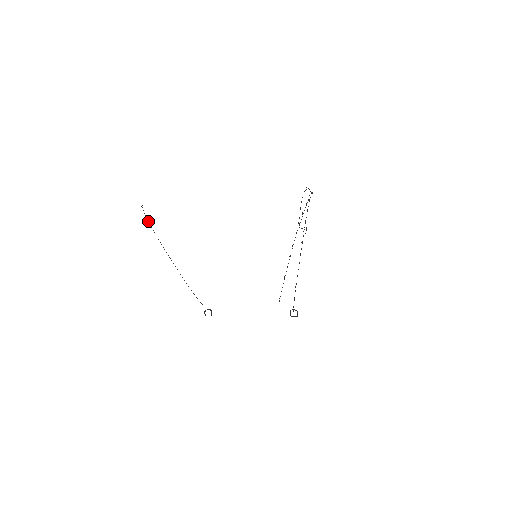
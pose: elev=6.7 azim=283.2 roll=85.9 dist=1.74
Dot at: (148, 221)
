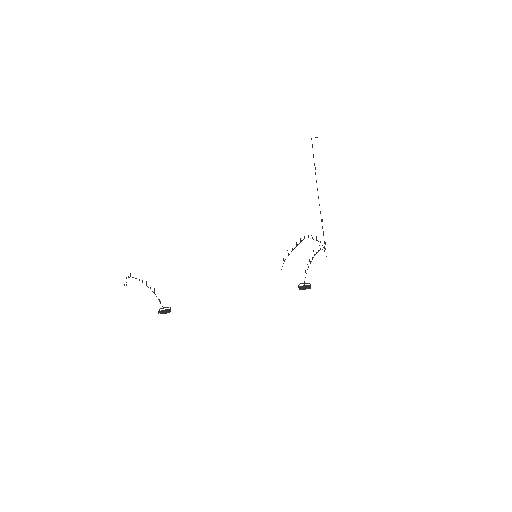
Dot at: occluded
